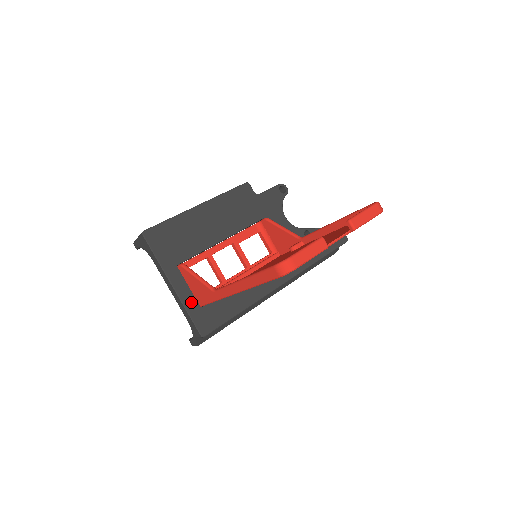
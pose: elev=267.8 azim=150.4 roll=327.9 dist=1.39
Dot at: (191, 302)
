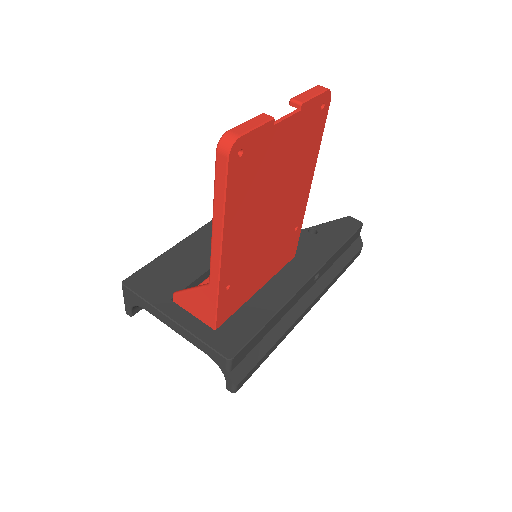
Dot at: (201, 329)
